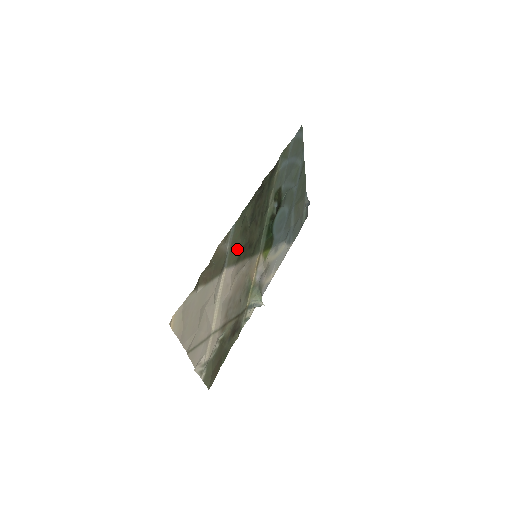
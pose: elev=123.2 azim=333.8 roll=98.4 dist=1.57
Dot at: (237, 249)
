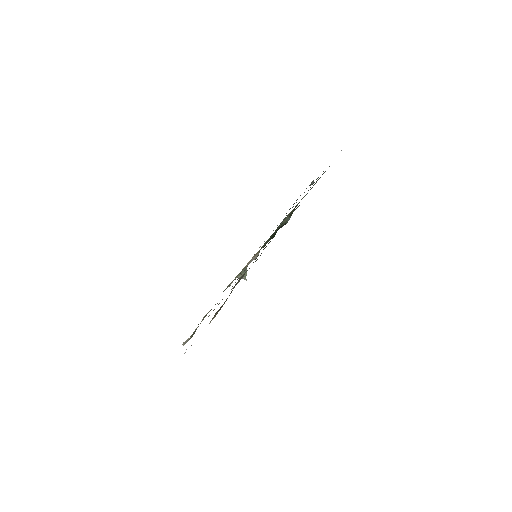
Dot at: occluded
